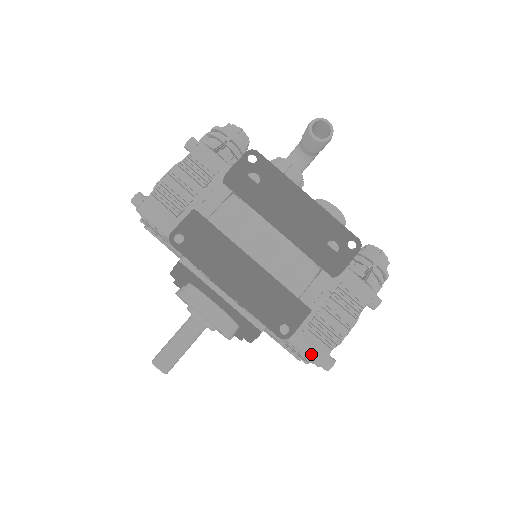
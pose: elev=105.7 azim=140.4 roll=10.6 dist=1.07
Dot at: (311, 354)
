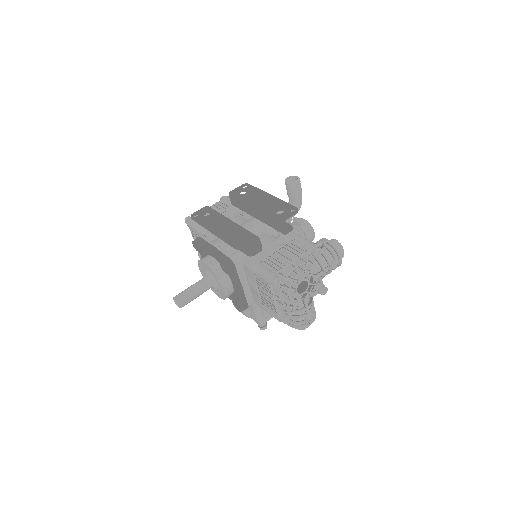
Dot at: (263, 273)
